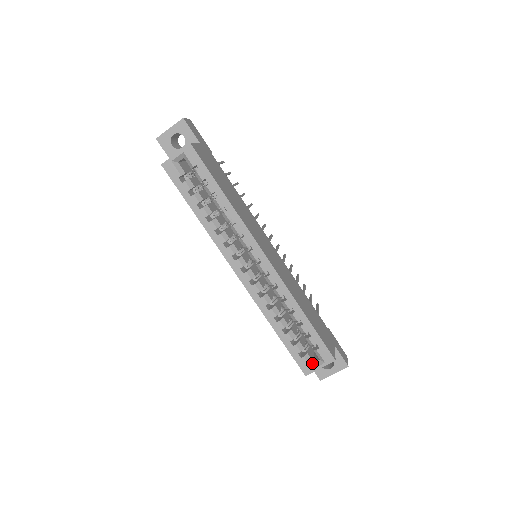
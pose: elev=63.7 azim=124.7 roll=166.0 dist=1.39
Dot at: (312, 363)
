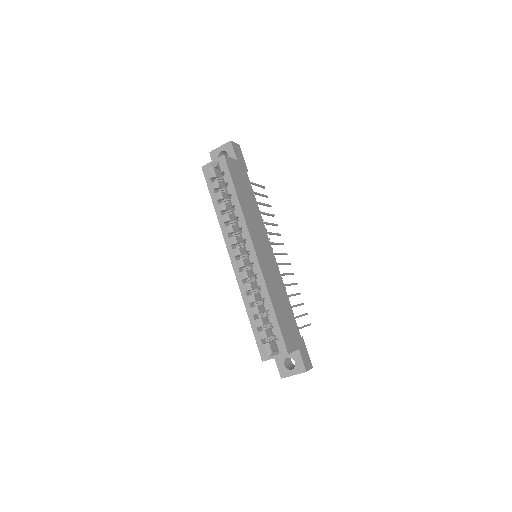
Dot at: (270, 352)
